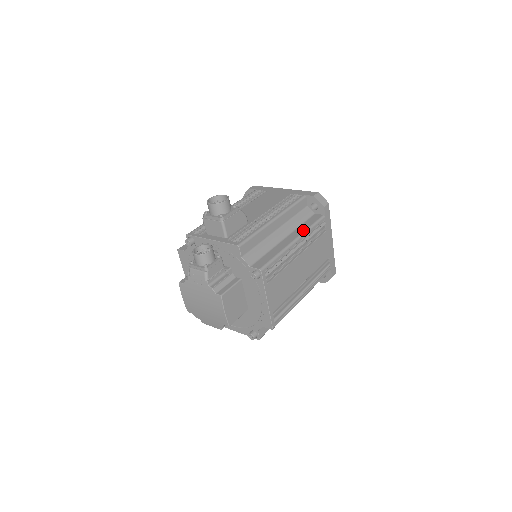
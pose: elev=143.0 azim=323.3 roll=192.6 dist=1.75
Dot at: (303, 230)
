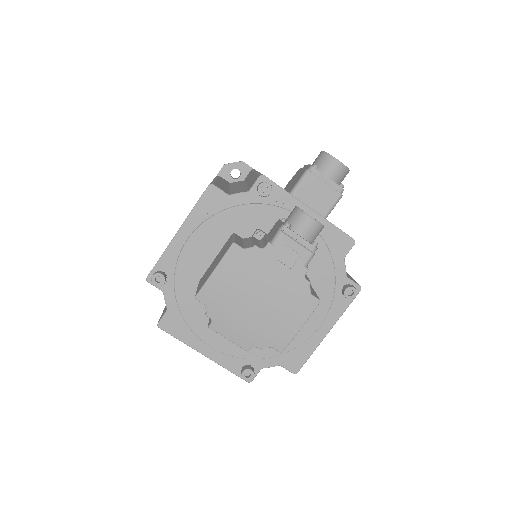
Dot at: occluded
